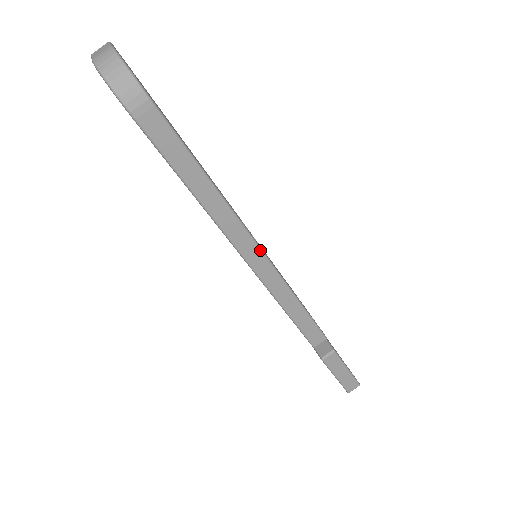
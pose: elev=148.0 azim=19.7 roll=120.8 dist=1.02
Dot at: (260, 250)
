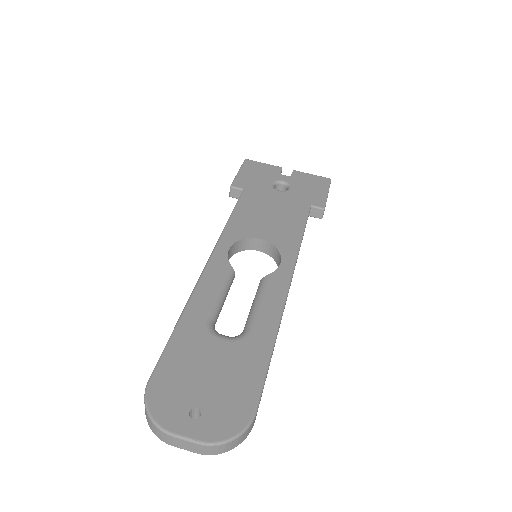
Dot at: occluded
